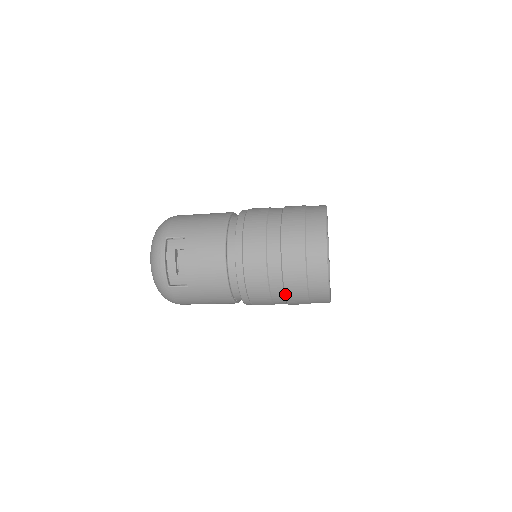
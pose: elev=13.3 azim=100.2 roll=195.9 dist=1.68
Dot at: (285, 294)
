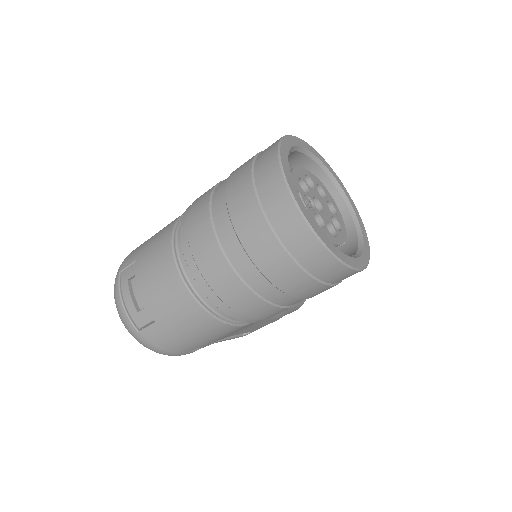
Dot at: (268, 280)
